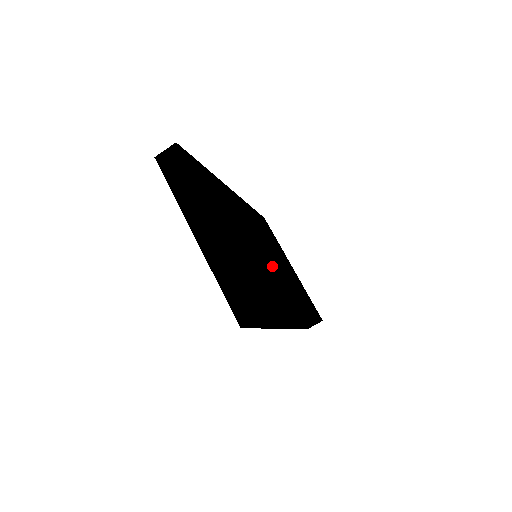
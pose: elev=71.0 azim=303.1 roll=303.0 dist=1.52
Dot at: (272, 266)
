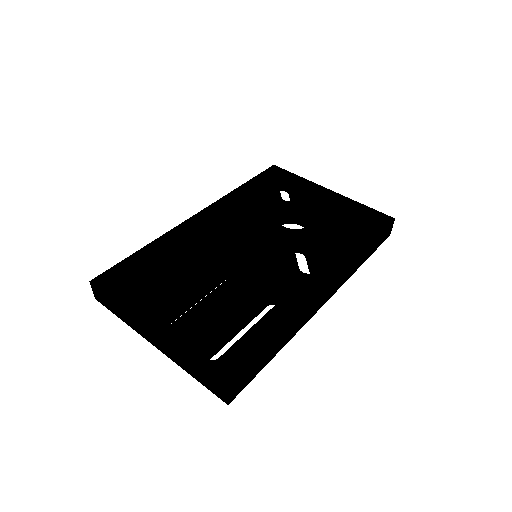
Dot at: (268, 261)
